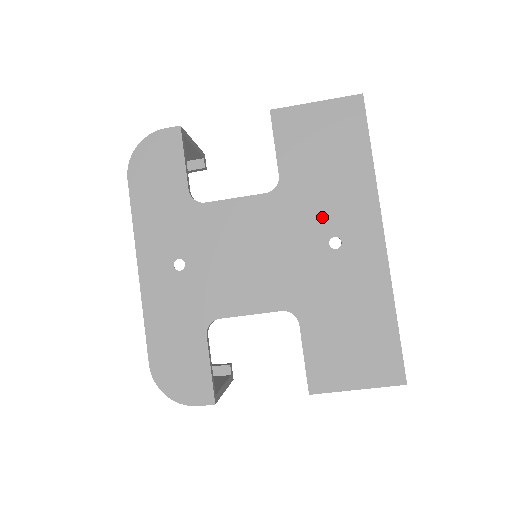
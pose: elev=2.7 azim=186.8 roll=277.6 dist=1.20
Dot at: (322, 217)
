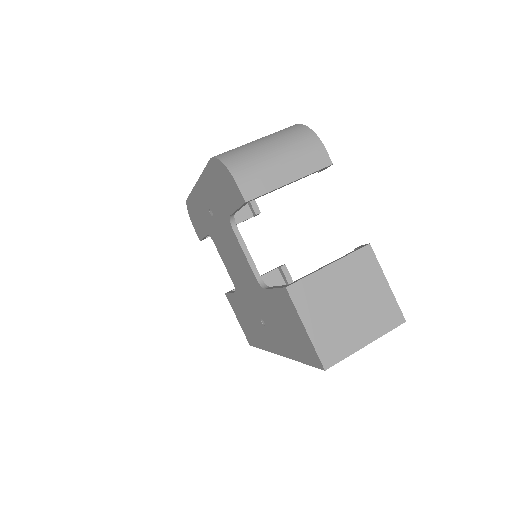
Dot at: (266, 317)
